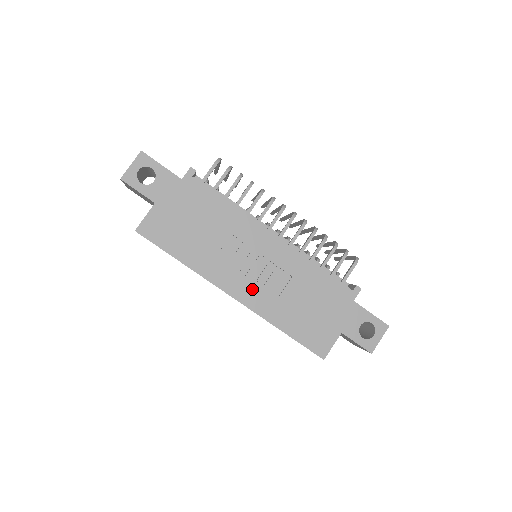
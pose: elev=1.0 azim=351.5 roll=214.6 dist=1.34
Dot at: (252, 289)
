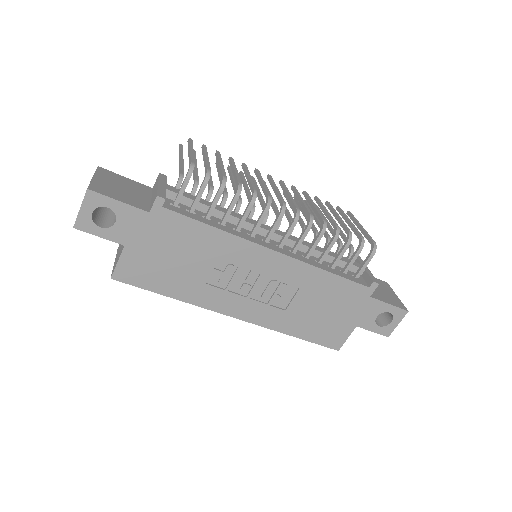
Dot at: (256, 307)
